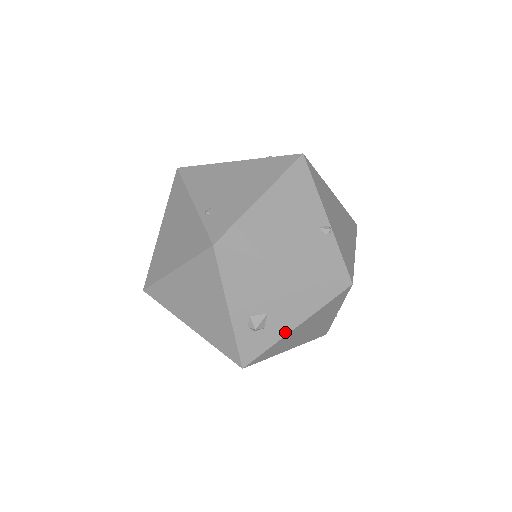
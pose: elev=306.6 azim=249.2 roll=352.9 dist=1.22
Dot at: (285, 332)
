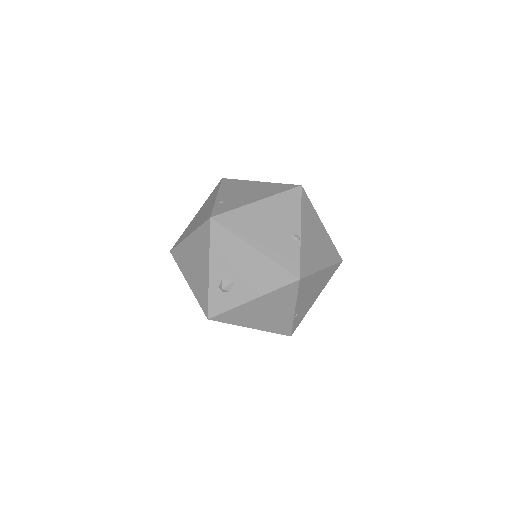
Dot at: (244, 301)
